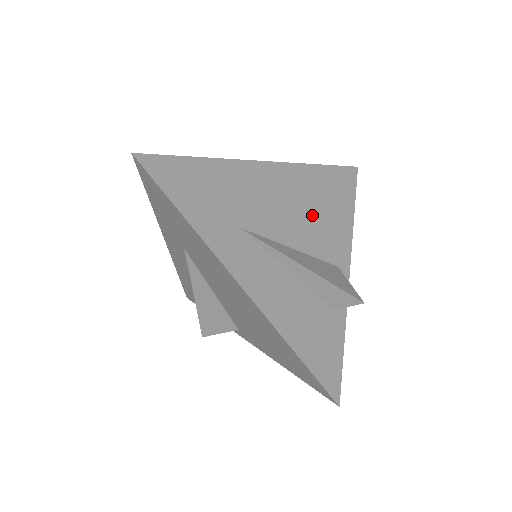
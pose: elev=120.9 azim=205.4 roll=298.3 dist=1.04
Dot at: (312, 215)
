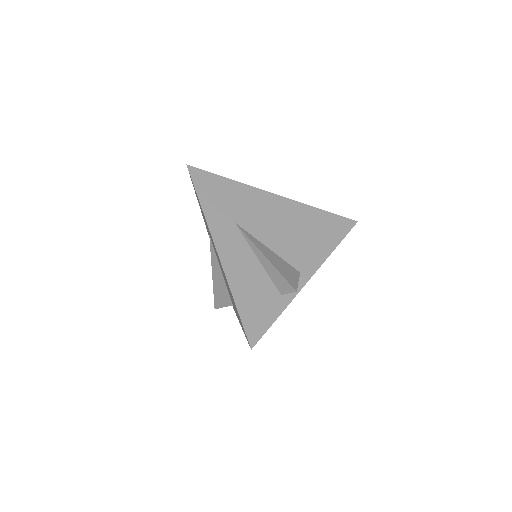
Dot at: (296, 235)
